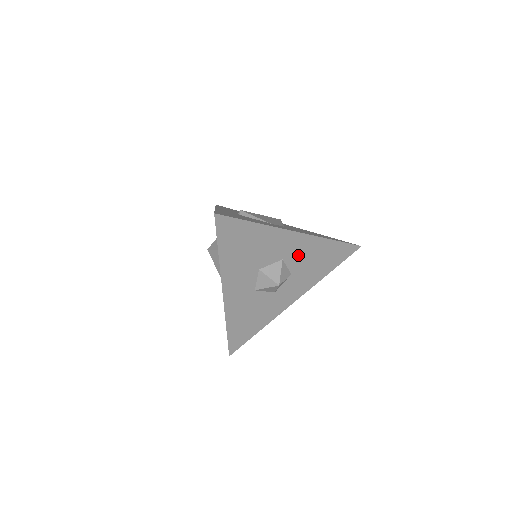
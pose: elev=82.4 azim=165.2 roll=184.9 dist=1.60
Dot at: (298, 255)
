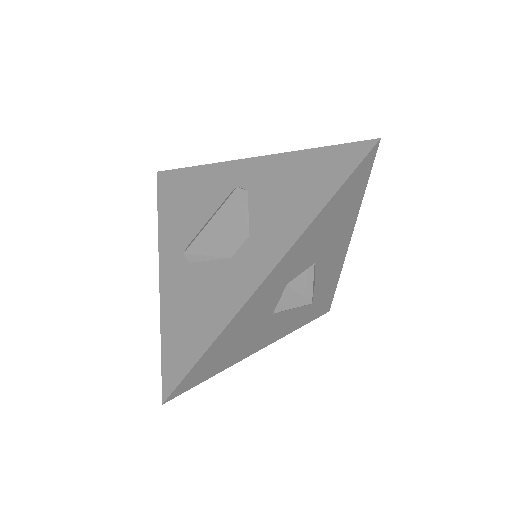
Dot at: (300, 260)
